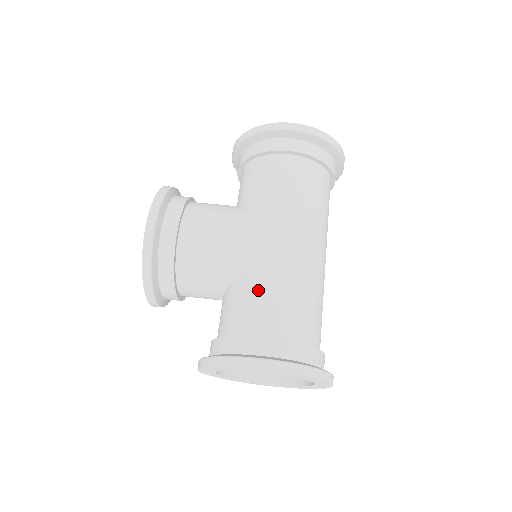
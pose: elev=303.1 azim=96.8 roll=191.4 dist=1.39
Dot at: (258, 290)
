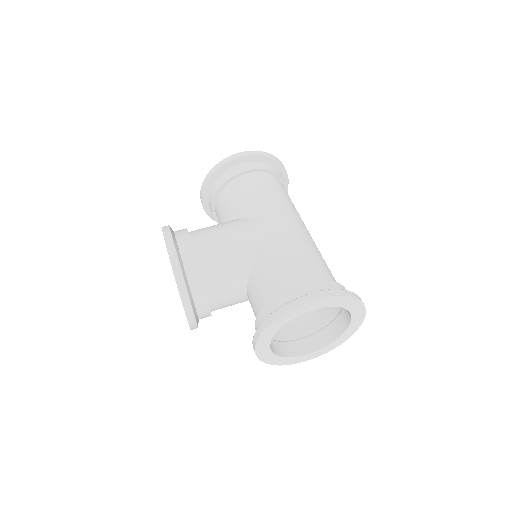
Dot at: (276, 260)
